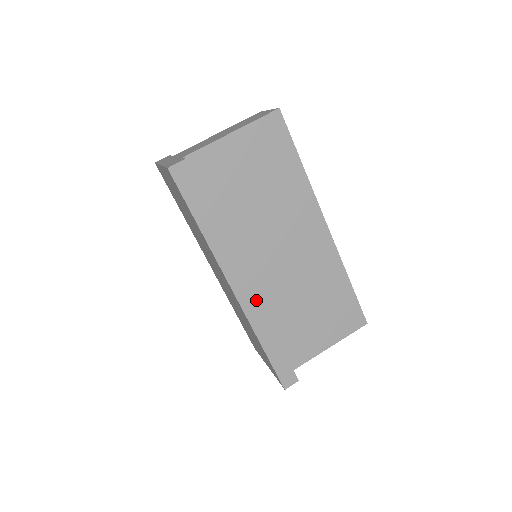
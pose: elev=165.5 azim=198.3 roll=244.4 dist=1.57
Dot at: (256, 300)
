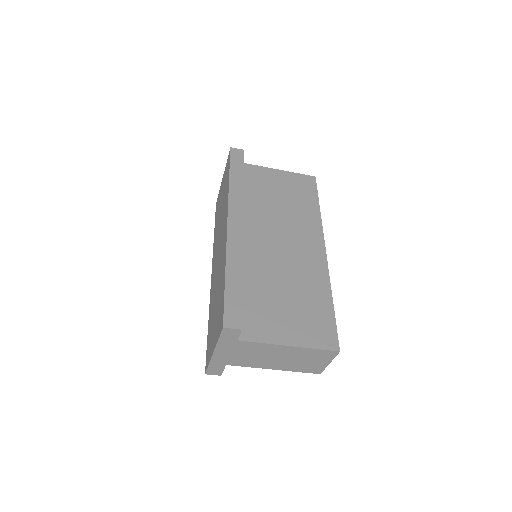
Dot at: (242, 239)
